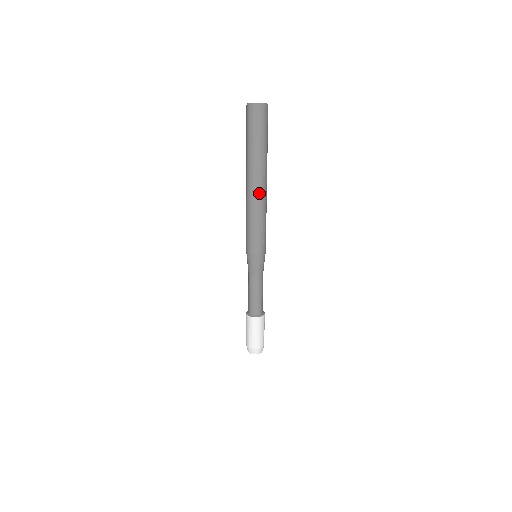
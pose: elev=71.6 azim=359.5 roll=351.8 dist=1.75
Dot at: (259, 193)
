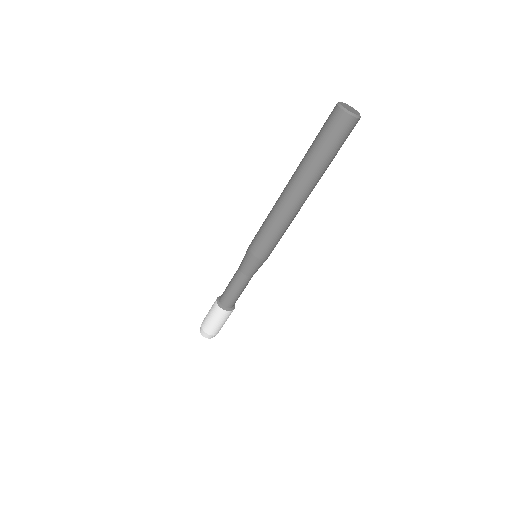
Dot at: (292, 203)
